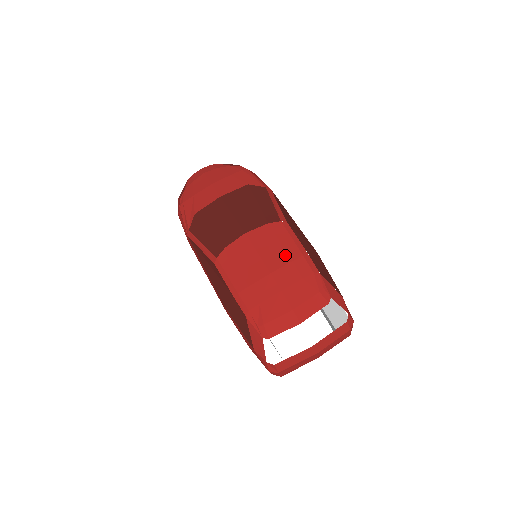
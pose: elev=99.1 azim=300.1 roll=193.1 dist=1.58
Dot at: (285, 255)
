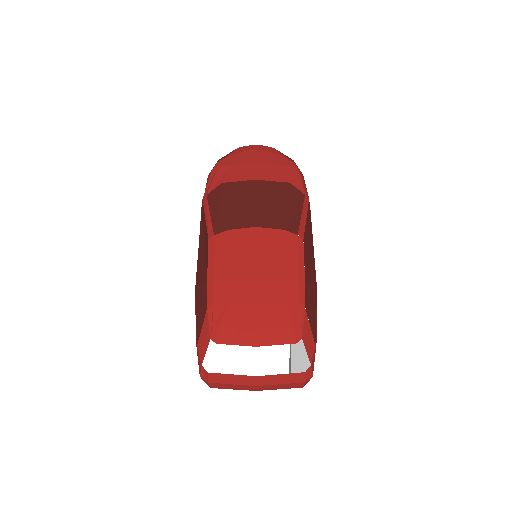
Dot at: (281, 270)
